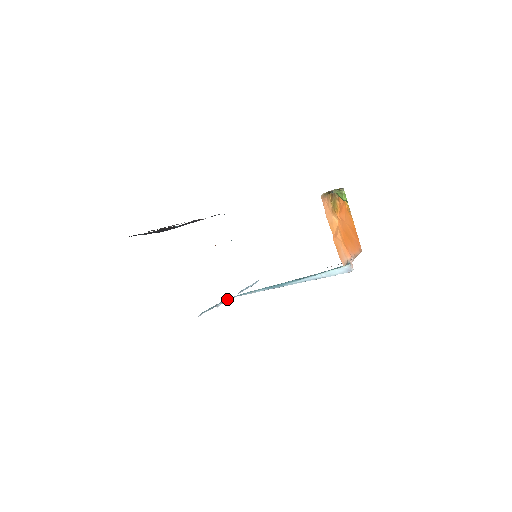
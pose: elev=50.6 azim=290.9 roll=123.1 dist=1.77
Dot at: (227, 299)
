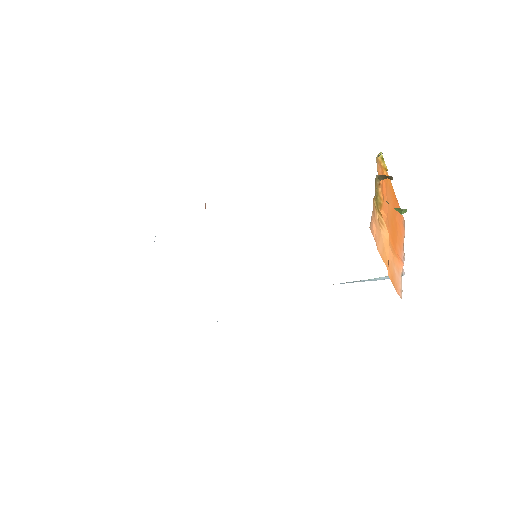
Dot at: occluded
